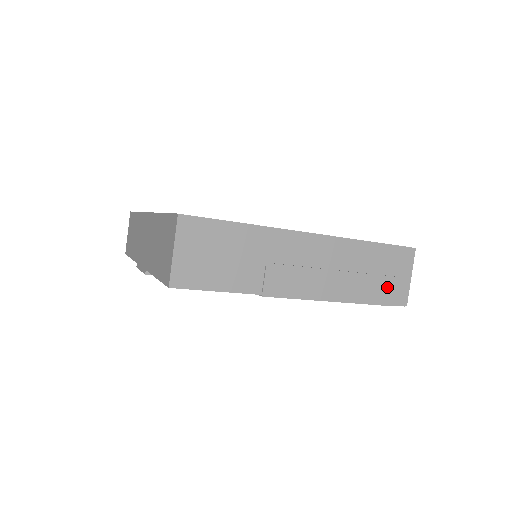
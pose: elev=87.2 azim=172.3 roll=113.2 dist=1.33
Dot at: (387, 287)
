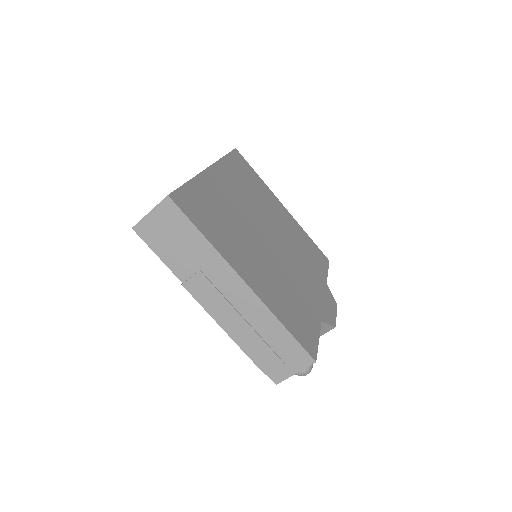
Dot at: (271, 361)
